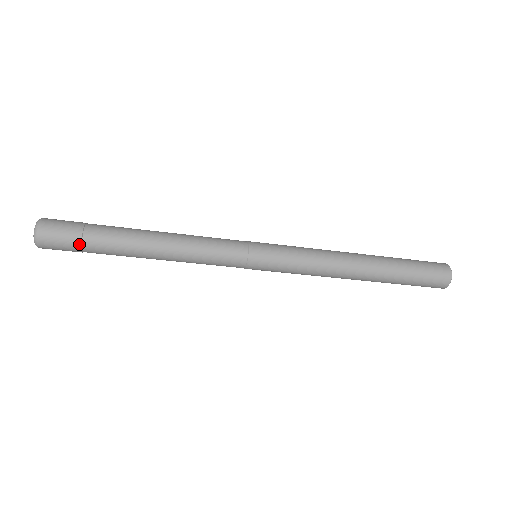
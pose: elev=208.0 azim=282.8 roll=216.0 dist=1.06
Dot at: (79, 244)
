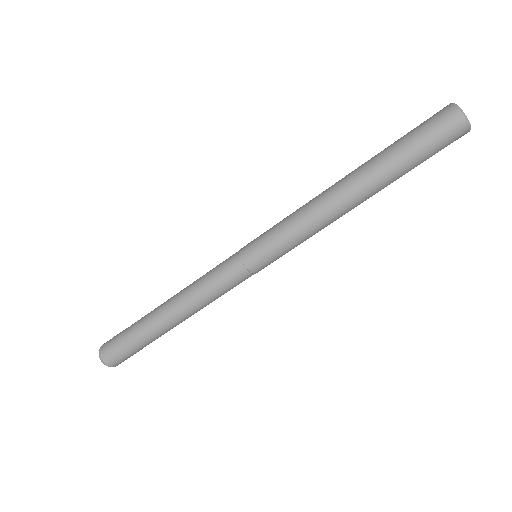
Dot at: (124, 342)
